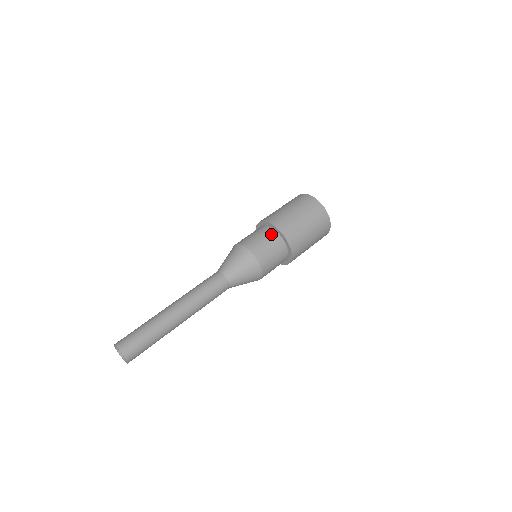
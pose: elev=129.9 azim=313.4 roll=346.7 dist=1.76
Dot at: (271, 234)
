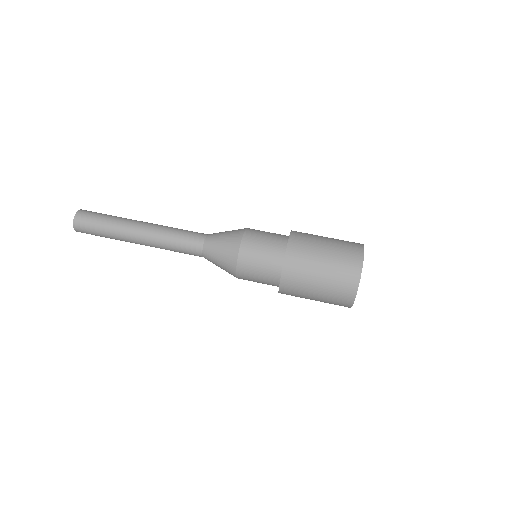
Dot at: (273, 273)
